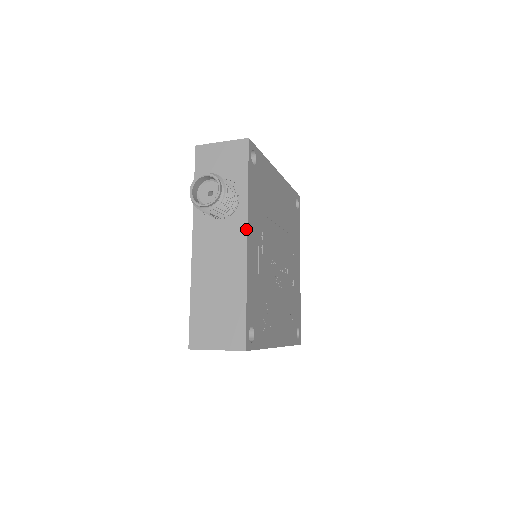
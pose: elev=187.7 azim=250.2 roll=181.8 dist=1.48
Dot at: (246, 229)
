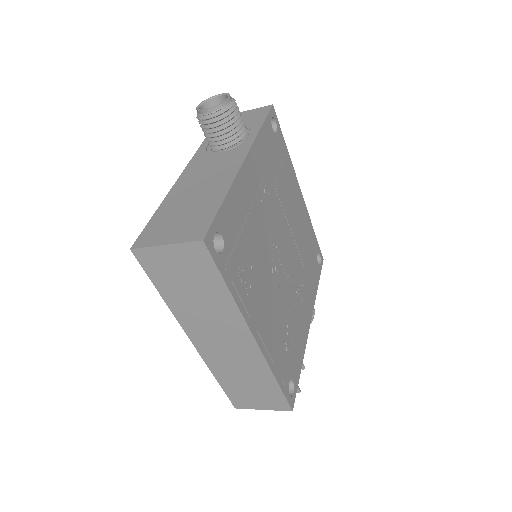
Dot at: (247, 152)
